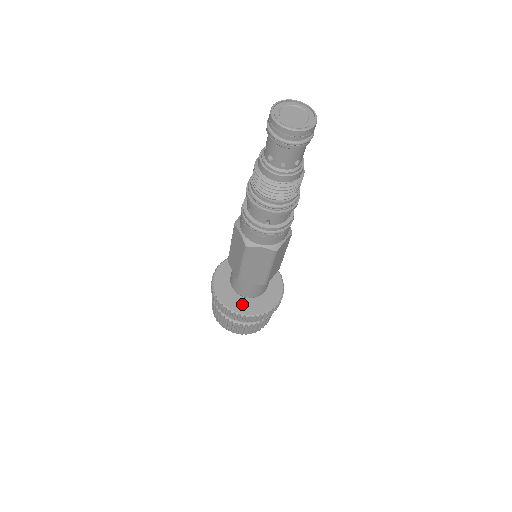
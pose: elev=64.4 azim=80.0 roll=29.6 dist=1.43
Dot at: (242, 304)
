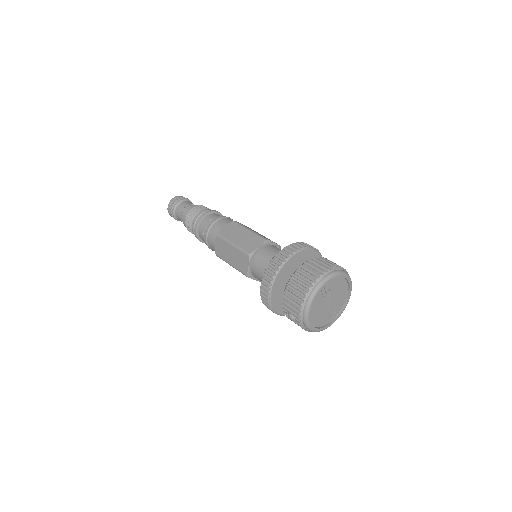
Dot at: occluded
